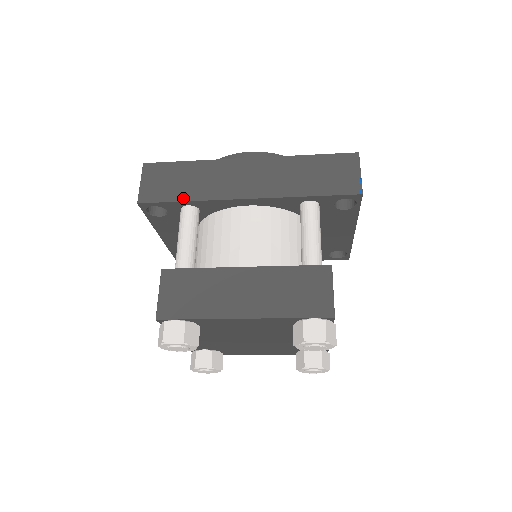
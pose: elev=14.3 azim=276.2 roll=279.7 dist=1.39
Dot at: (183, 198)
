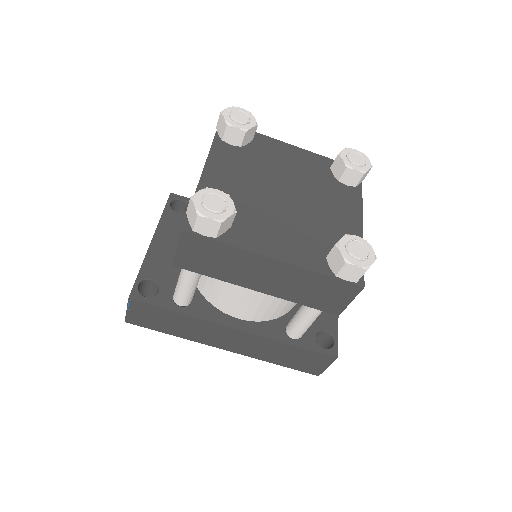
Dot at: occluded
